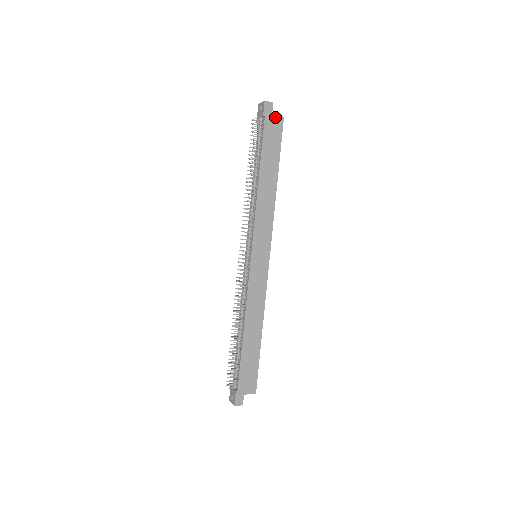
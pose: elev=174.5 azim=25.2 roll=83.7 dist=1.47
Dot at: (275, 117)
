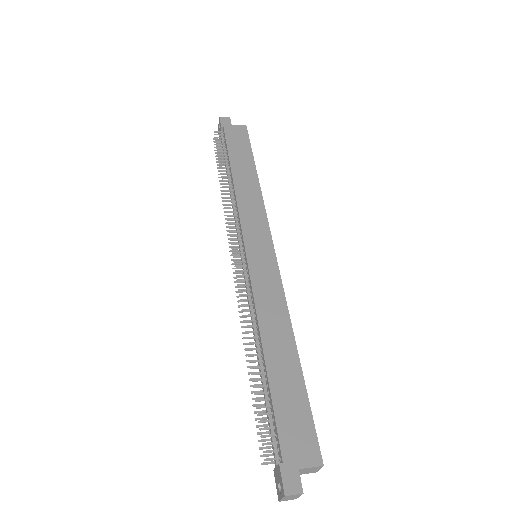
Dot at: (236, 127)
